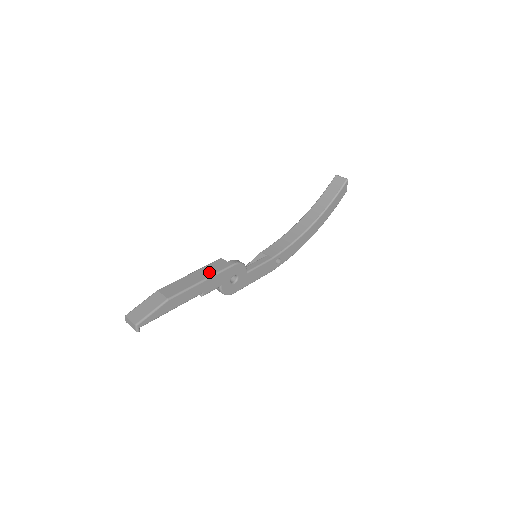
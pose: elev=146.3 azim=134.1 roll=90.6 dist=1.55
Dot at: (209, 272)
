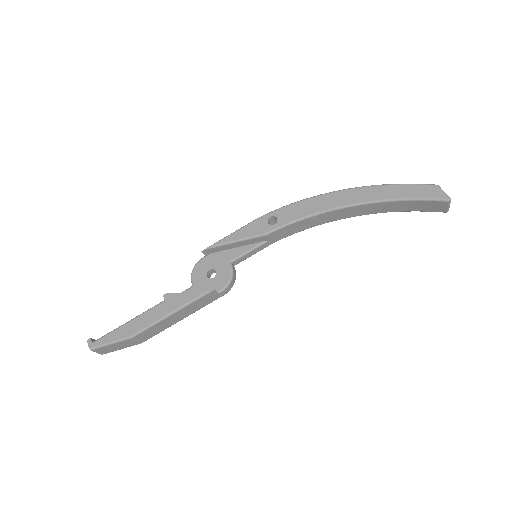
Dot at: (193, 310)
